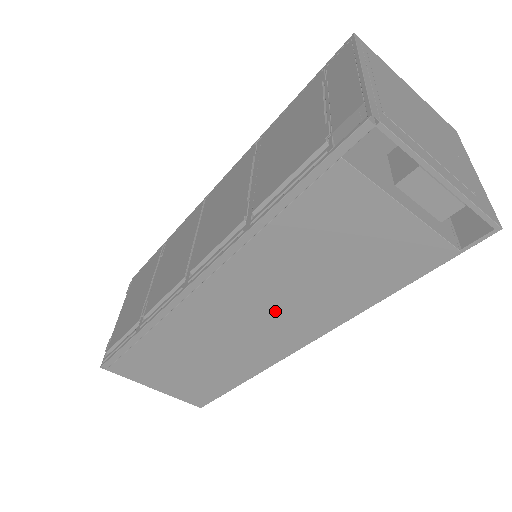
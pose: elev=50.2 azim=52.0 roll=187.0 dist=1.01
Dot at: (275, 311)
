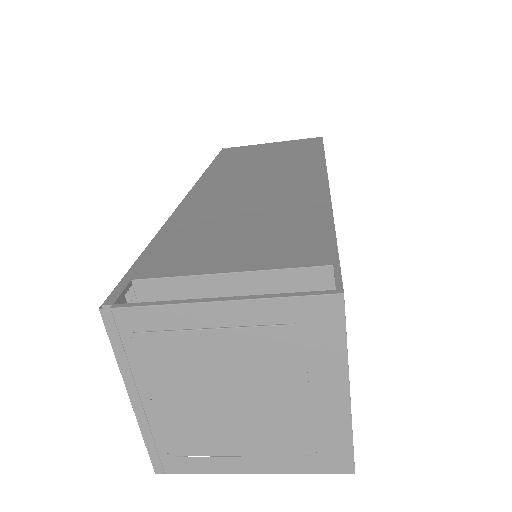
Dot at: occluded
